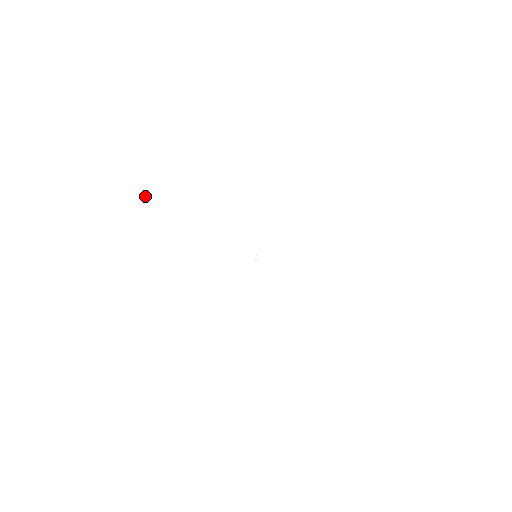
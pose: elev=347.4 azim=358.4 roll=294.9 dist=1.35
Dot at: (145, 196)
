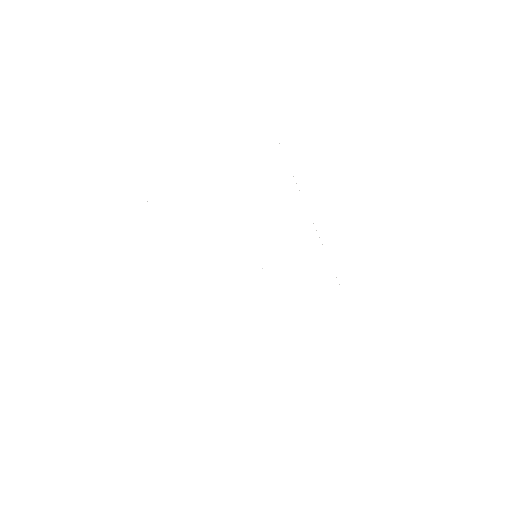
Dot at: (219, 173)
